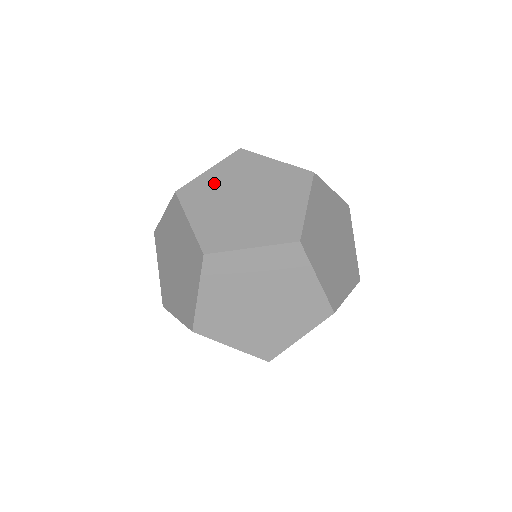
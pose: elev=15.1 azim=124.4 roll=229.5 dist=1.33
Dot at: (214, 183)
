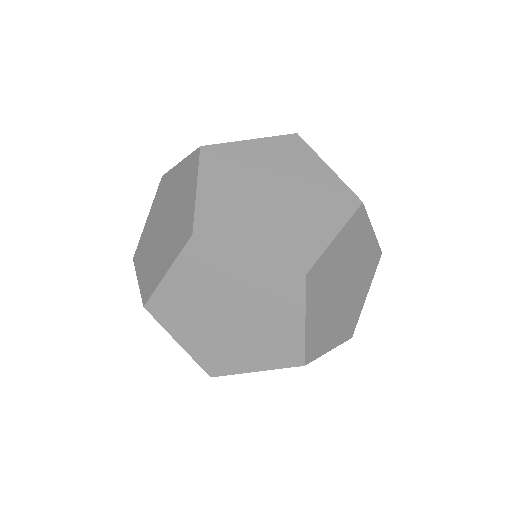
Dot at: (149, 228)
